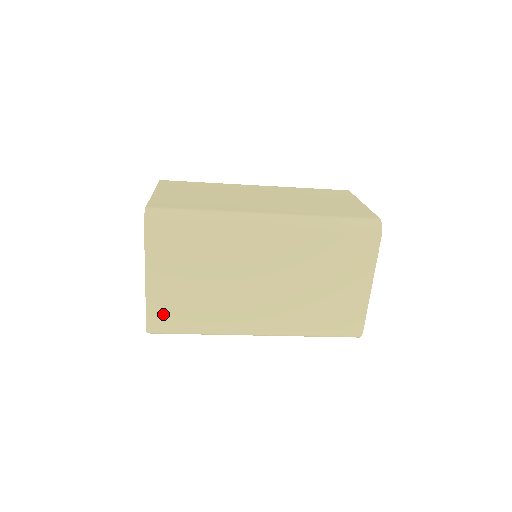
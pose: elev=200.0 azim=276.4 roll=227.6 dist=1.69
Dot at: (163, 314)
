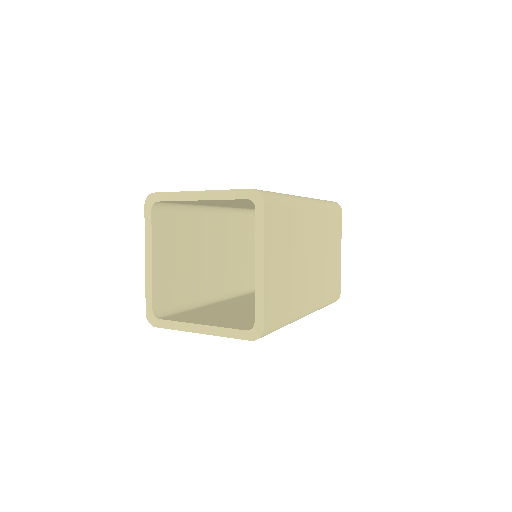
Dot at: (272, 307)
